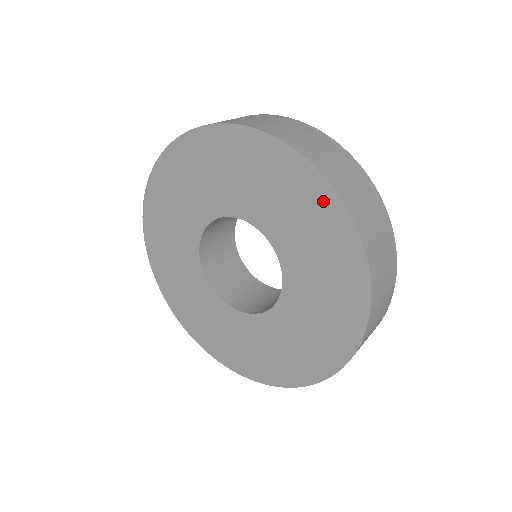
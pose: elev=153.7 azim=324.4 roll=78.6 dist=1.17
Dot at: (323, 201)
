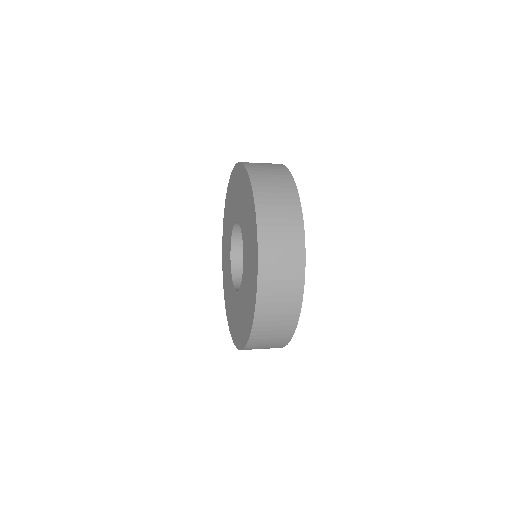
Dot at: (242, 174)
